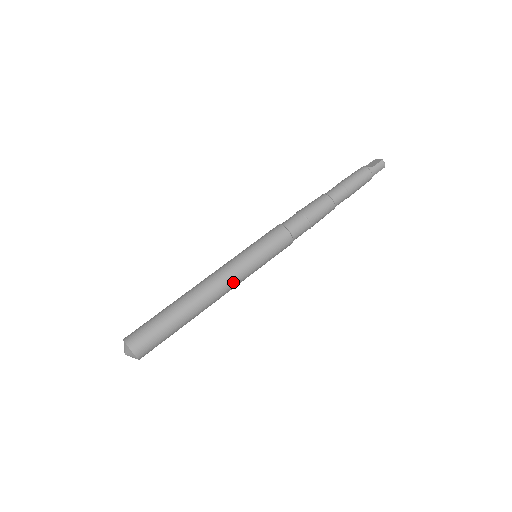
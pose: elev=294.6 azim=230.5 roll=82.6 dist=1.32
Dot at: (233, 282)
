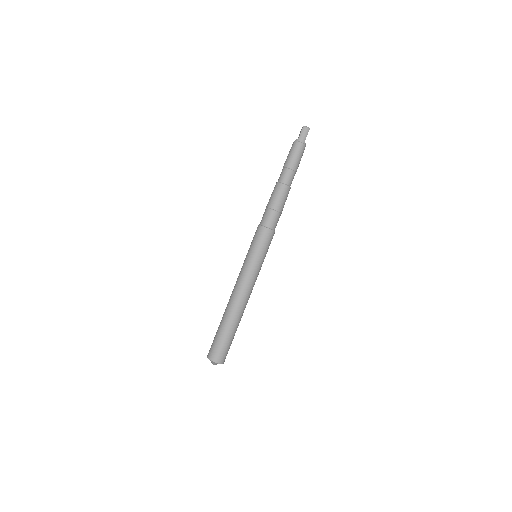
Dot at: (248, 283)
